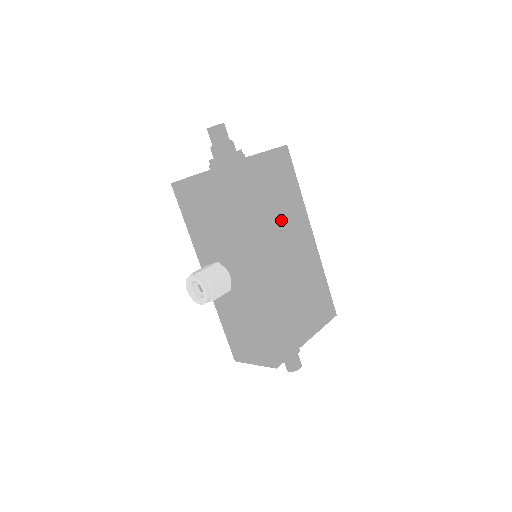
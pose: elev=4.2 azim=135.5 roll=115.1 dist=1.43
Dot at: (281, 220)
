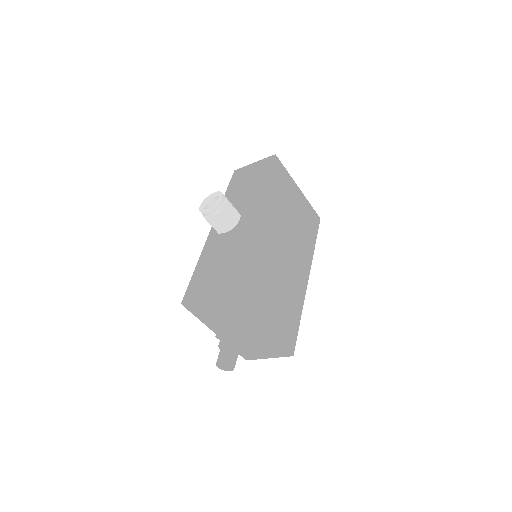
Dot at: (295, 236)
